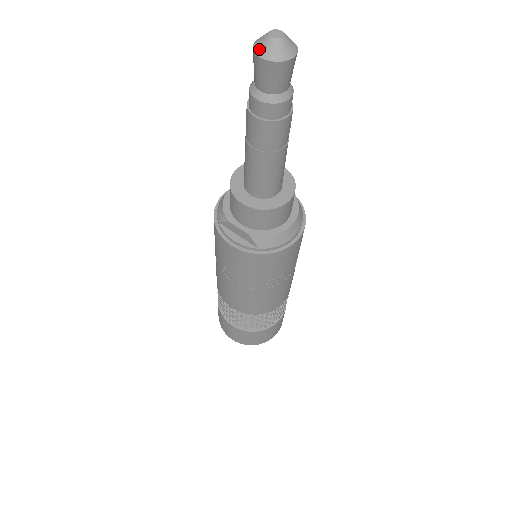
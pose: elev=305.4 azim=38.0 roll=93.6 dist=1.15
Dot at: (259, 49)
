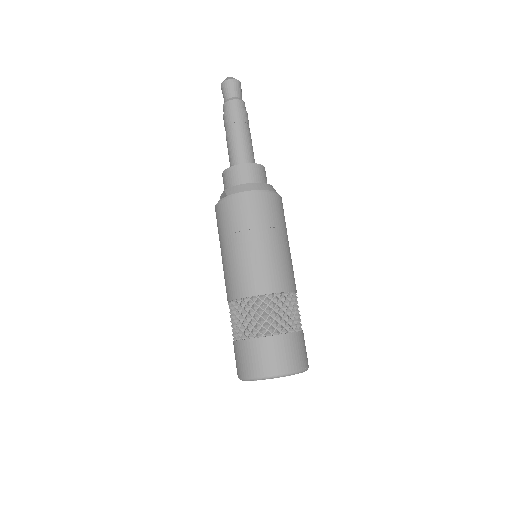
Dot at: occluded
